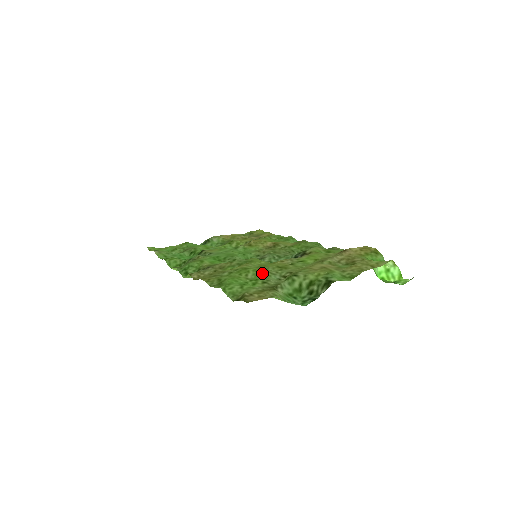
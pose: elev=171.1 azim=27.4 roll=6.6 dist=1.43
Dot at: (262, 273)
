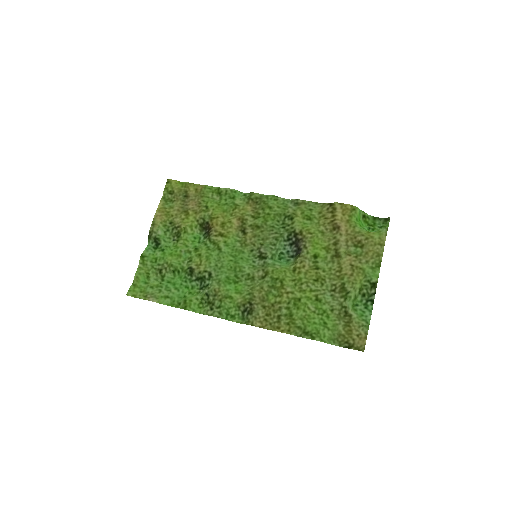
Dot at: (317, 299)
